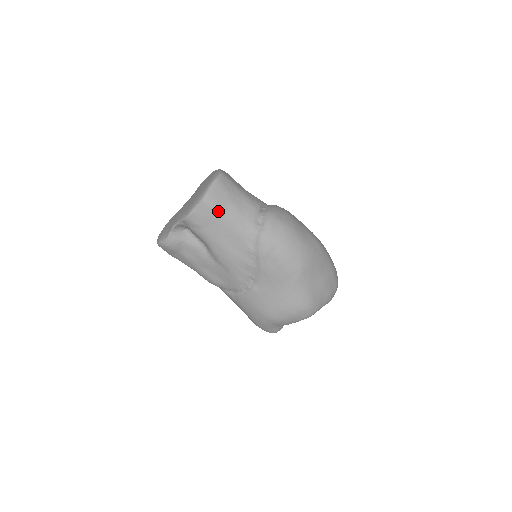
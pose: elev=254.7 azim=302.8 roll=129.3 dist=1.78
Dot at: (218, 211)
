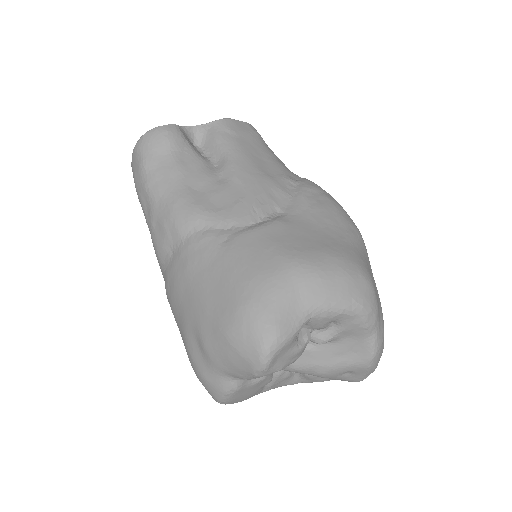
Dot at: (260, 139)
